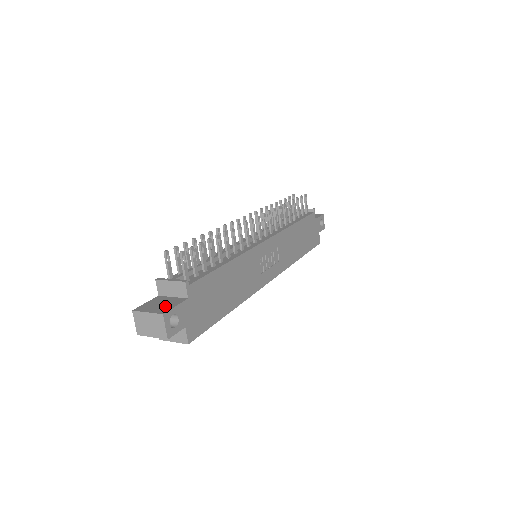
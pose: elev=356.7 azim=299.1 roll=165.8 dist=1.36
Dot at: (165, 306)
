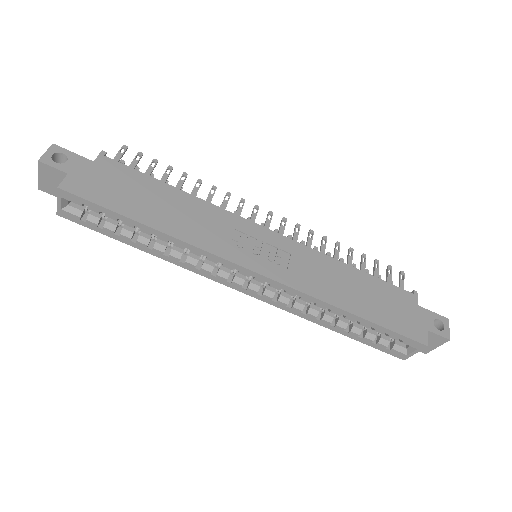
Dot at: occluded
